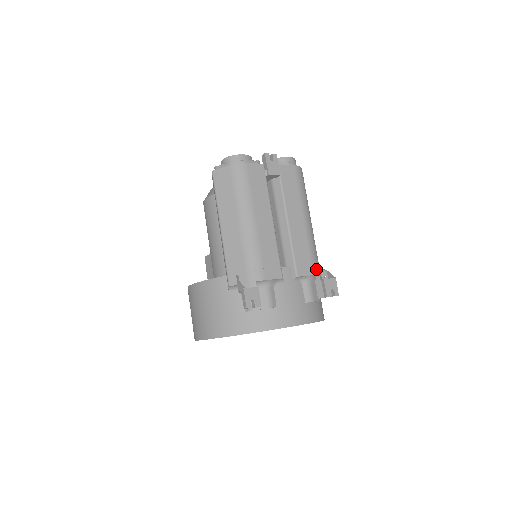
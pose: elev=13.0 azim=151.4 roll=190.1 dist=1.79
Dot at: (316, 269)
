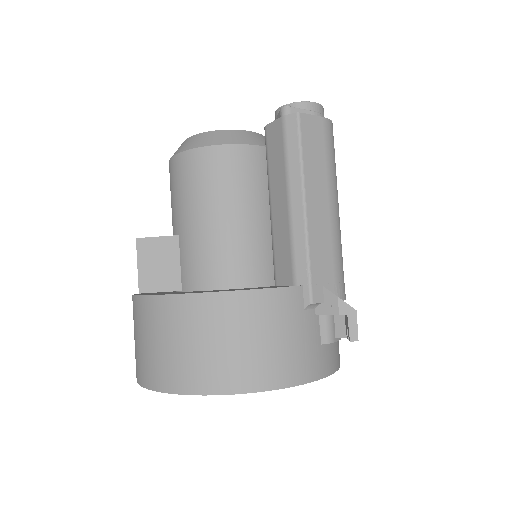
Dot at: occluded
